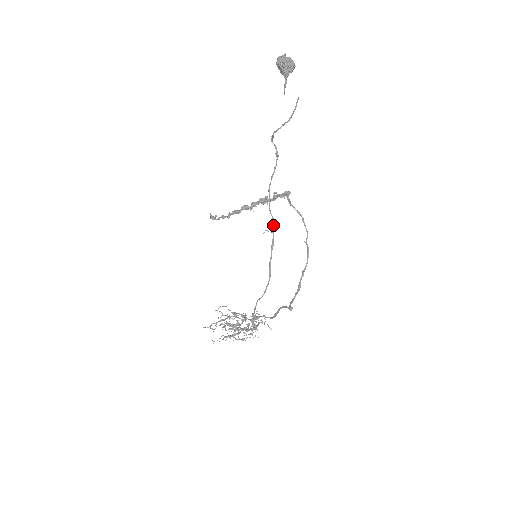
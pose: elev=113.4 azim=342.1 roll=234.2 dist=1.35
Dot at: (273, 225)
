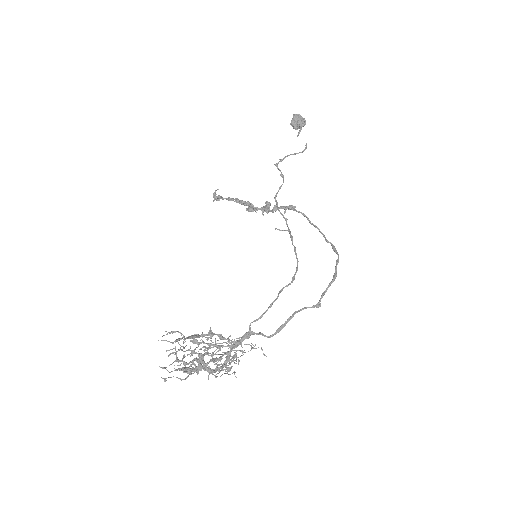
Dot at: (287, 224)
